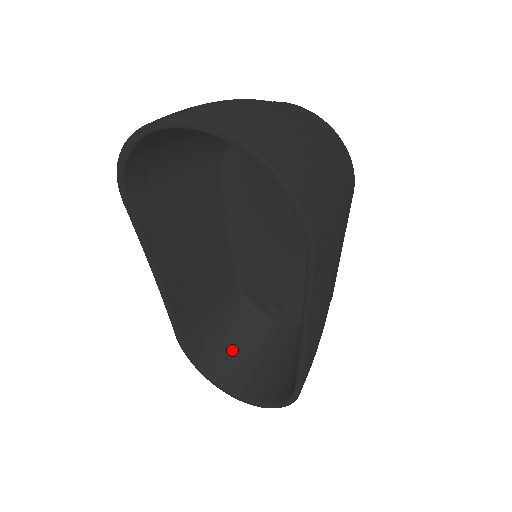
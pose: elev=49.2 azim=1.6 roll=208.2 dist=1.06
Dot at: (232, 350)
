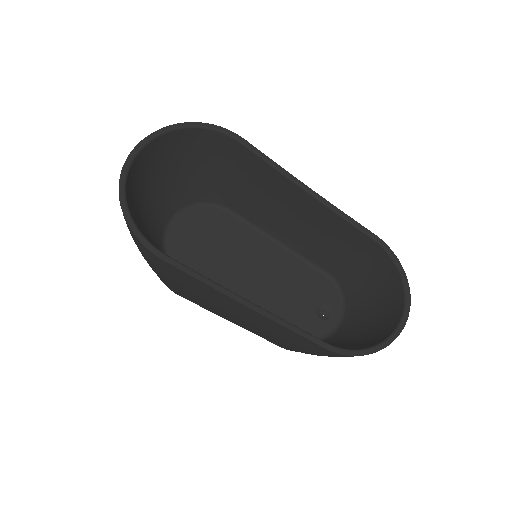
Dot at: (361, 340)
